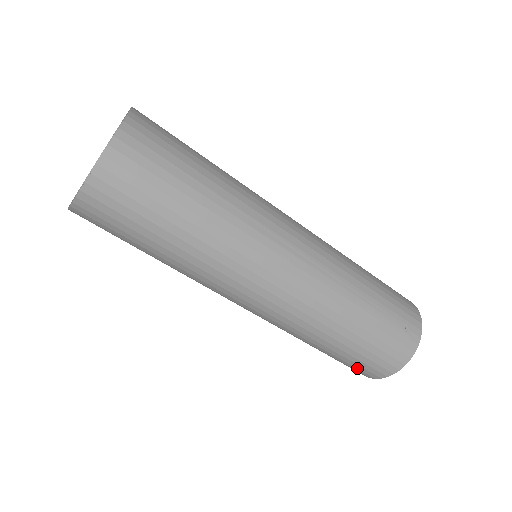
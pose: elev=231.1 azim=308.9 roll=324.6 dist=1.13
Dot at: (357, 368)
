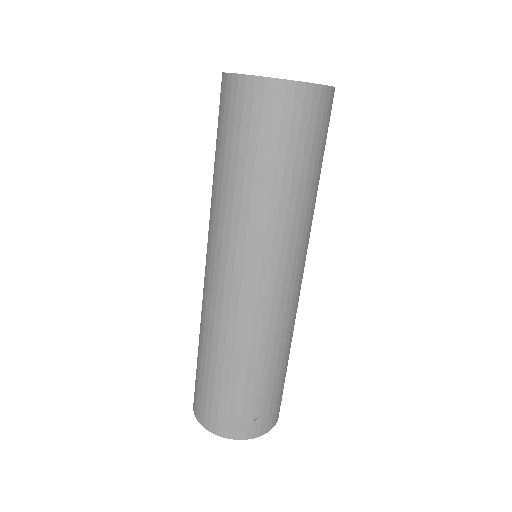
Dot at: (198, 396)
